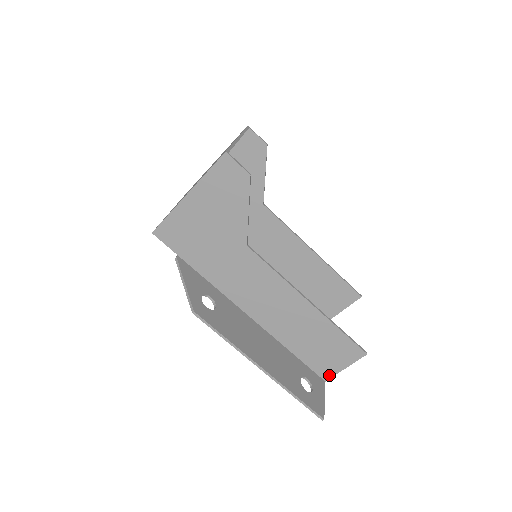
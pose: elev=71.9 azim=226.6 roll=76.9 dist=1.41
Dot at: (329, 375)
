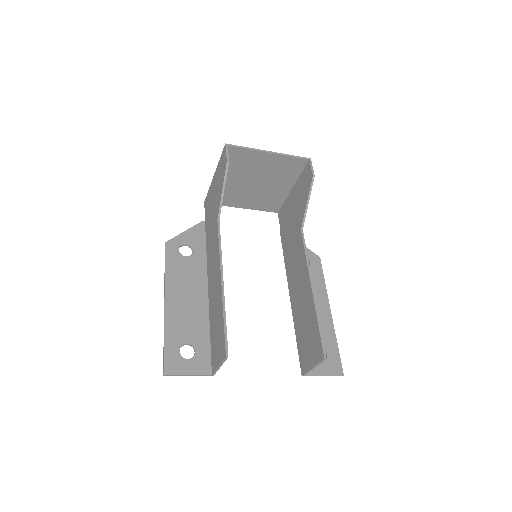
Dot at: (214, 369)
